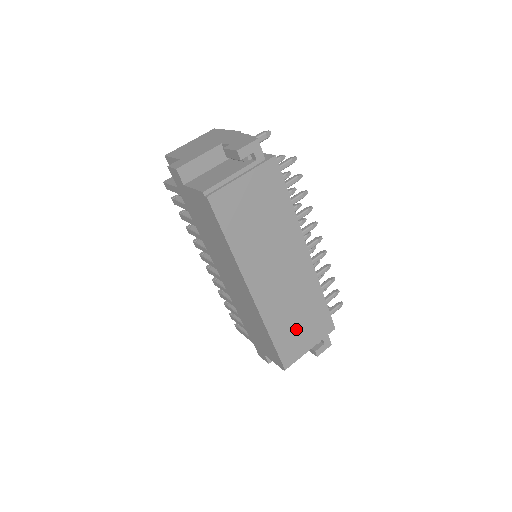
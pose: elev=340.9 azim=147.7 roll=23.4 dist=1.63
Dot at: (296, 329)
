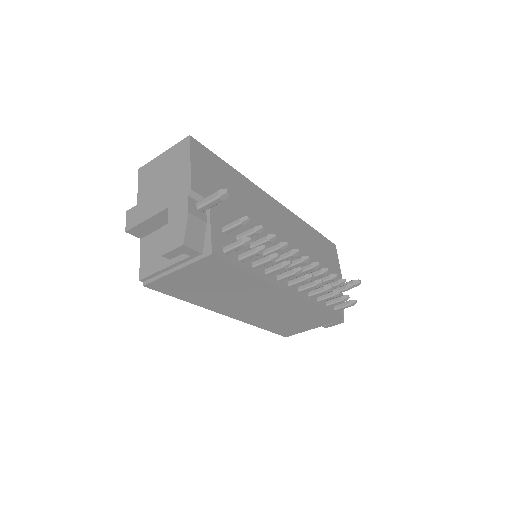
Dot at: (291, 323)
